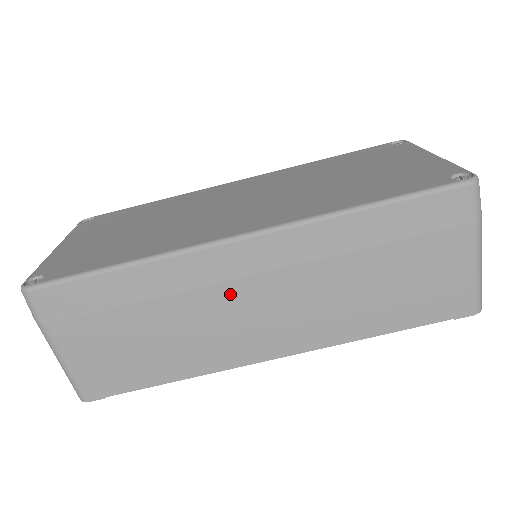
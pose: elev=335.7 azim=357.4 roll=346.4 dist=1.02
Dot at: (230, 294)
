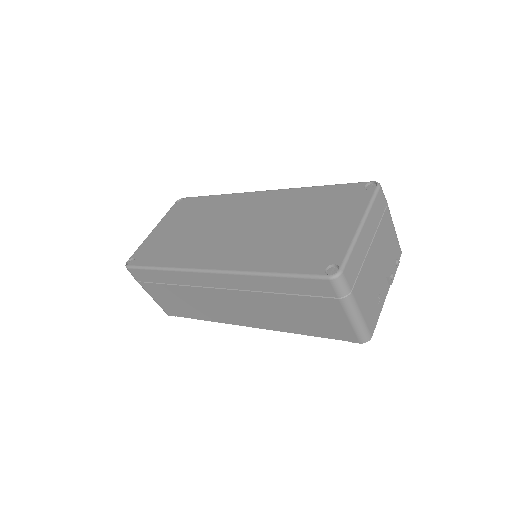
Dot at: (213, 294)
